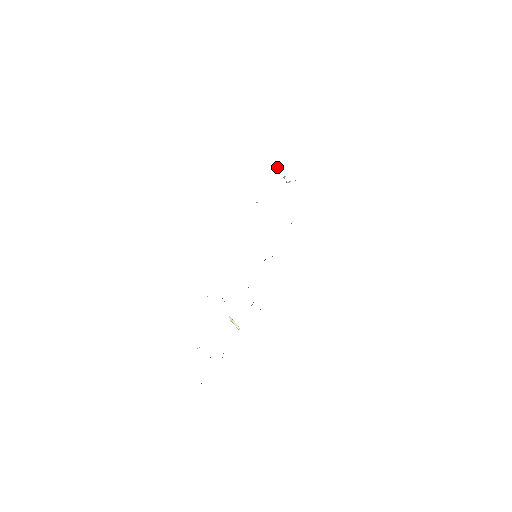
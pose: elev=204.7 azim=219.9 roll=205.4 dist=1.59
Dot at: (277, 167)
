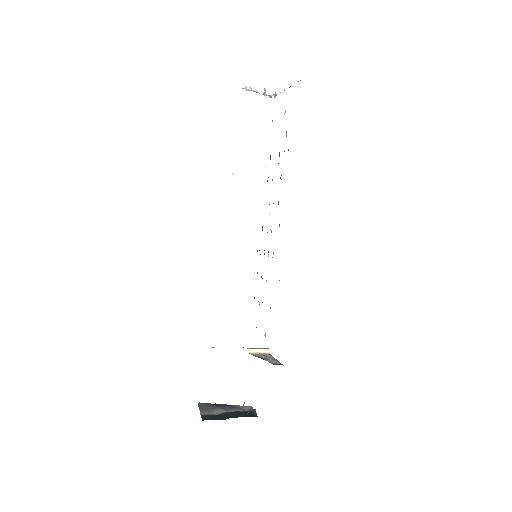
Dot at: (245, 89)
